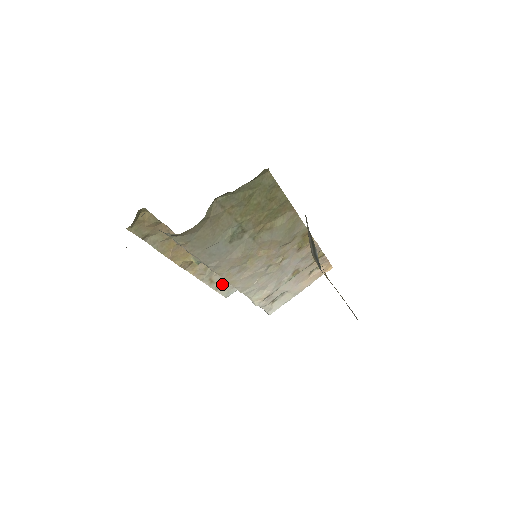
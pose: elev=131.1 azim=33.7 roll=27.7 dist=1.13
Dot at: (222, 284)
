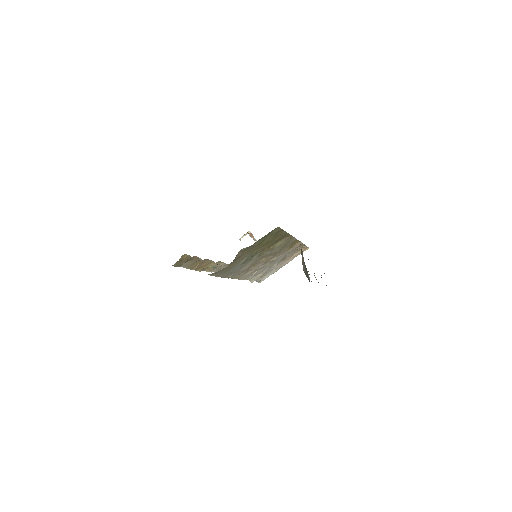
Dot at: occluded
